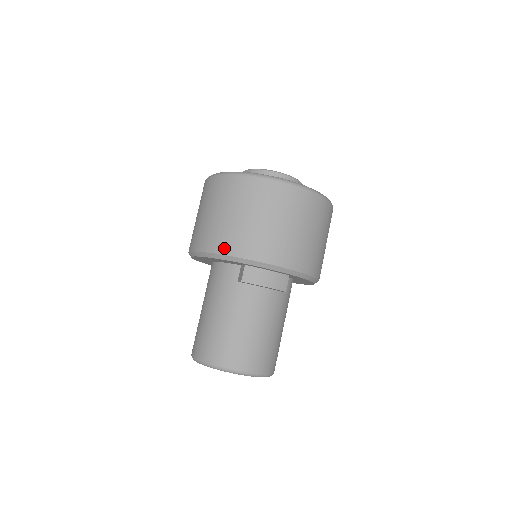
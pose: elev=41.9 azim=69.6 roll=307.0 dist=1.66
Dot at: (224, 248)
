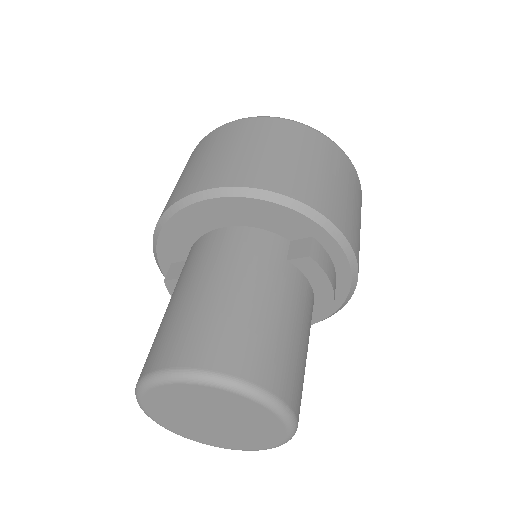
Dot at: (304, 195)
